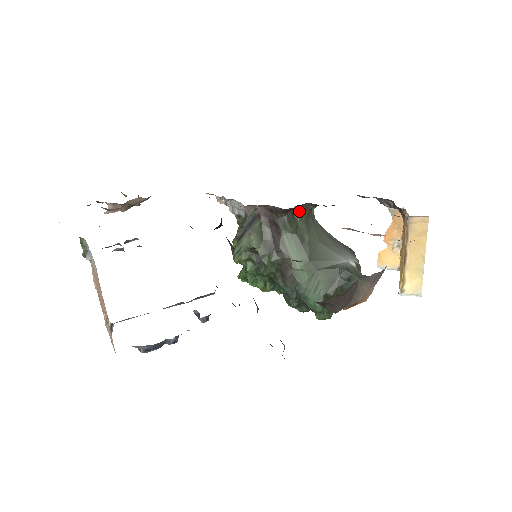
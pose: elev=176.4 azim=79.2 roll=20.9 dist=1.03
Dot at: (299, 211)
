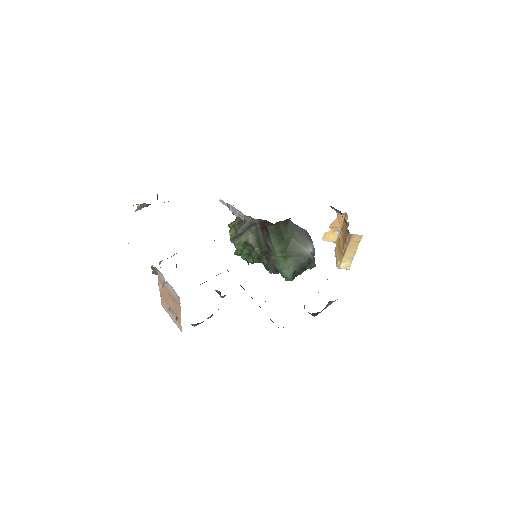
Dot at: (282, 221)
